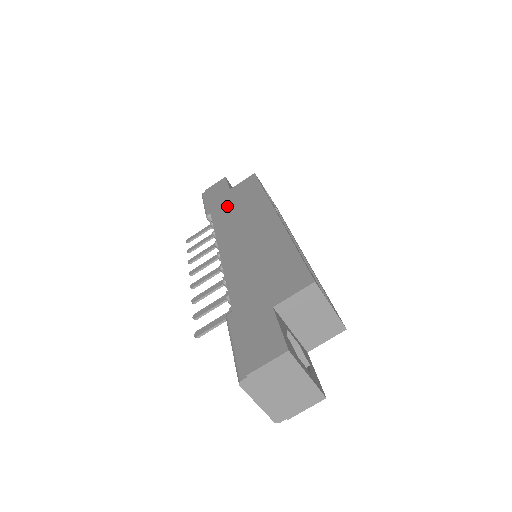
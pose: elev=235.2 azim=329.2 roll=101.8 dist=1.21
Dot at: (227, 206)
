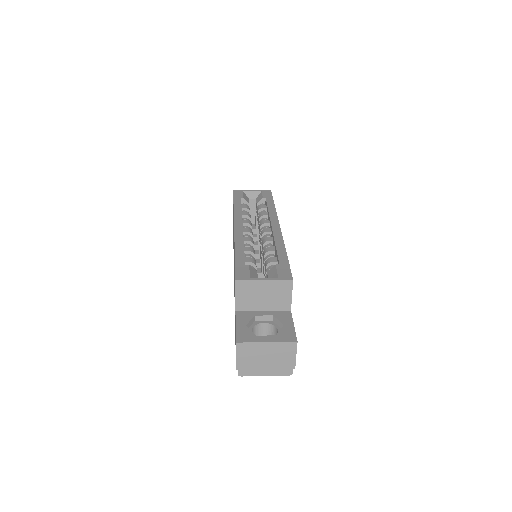
Dot at: occluded
